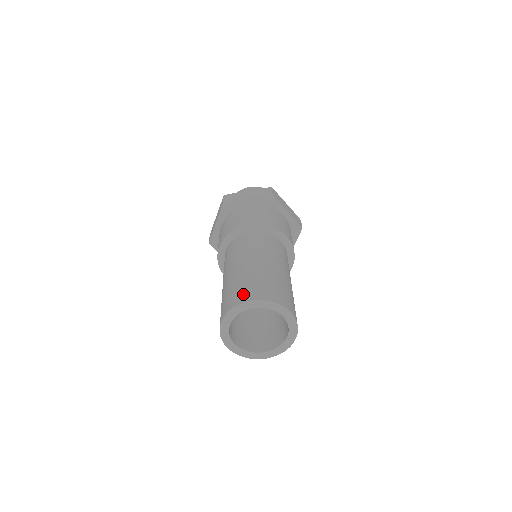
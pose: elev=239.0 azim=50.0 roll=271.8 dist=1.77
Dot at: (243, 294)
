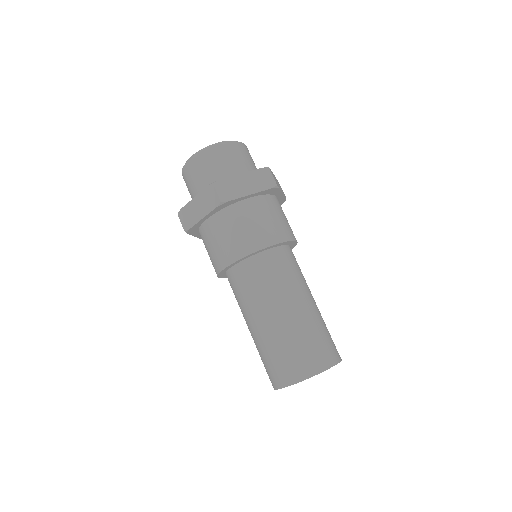
Dot at: (275, 377)
